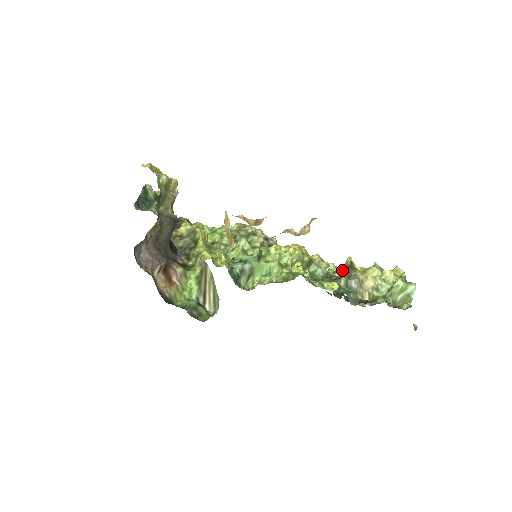
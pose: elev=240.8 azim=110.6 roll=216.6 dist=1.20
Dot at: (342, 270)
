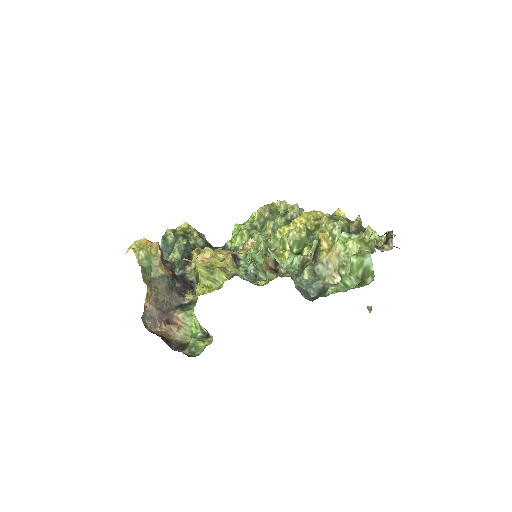
Dot at: (314, 253)
